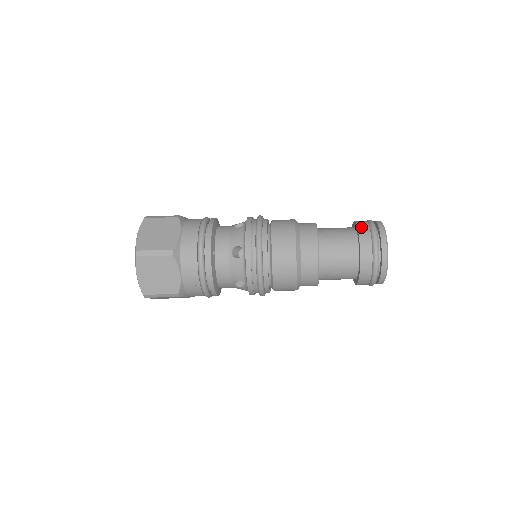
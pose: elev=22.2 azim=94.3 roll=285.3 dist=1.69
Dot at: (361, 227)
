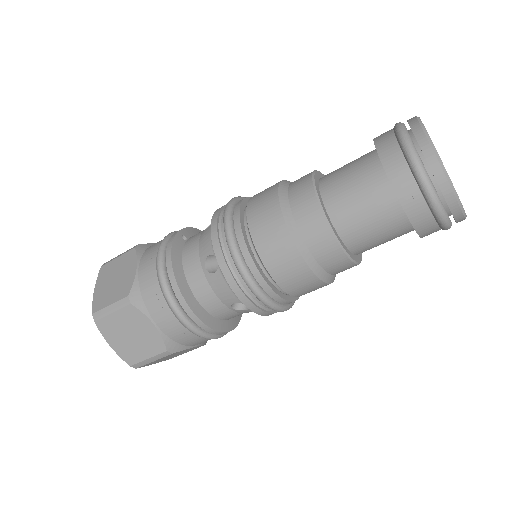
Dot at: occluded
